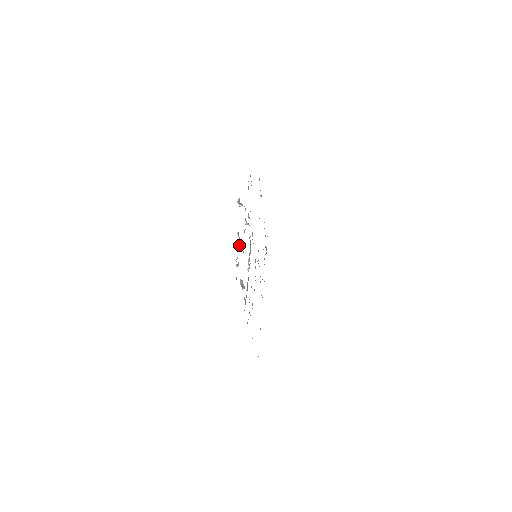
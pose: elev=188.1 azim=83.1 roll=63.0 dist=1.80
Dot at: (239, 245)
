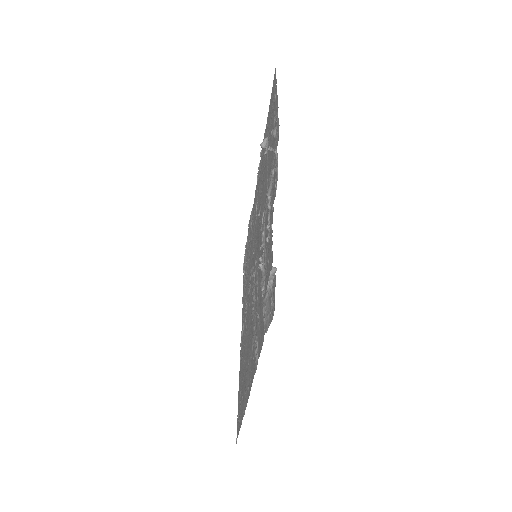
Dot at: (269, 207)
